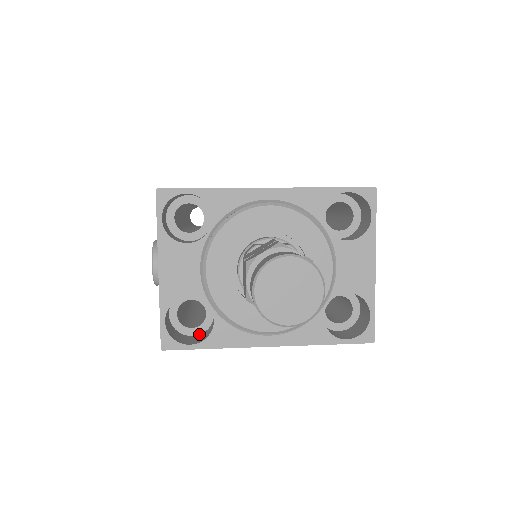
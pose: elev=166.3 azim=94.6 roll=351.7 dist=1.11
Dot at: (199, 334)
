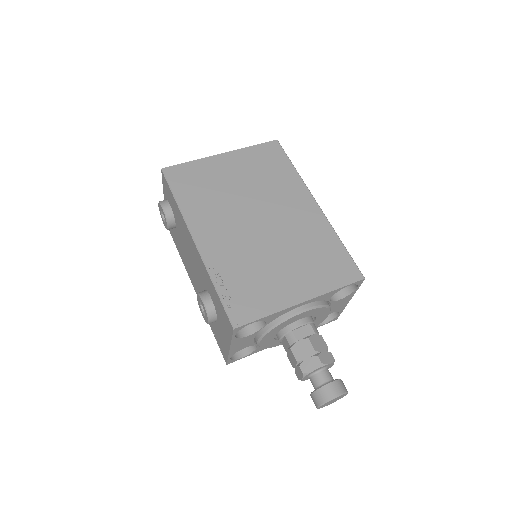
Dot at: occluded
